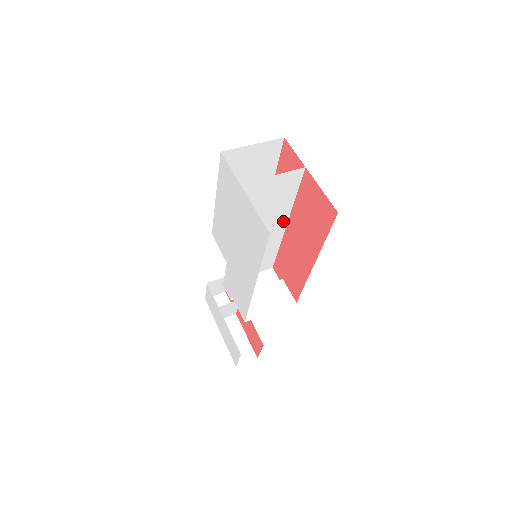
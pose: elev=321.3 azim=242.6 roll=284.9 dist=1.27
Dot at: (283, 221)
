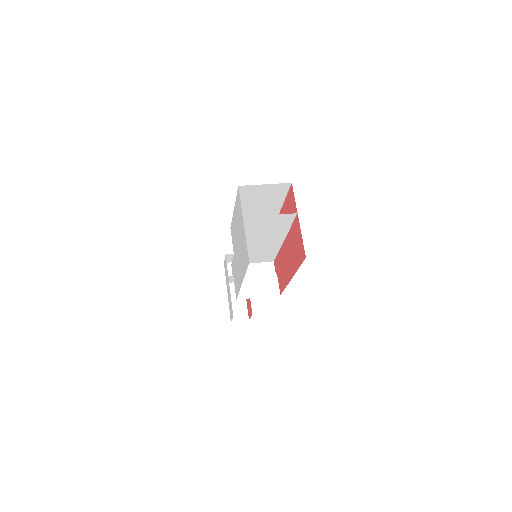
Dot at: (281, 238)
